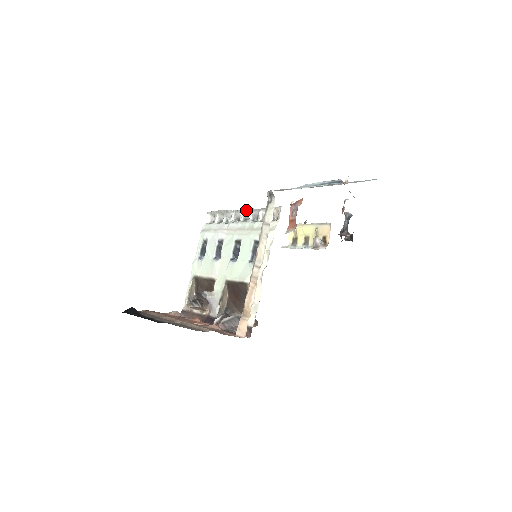
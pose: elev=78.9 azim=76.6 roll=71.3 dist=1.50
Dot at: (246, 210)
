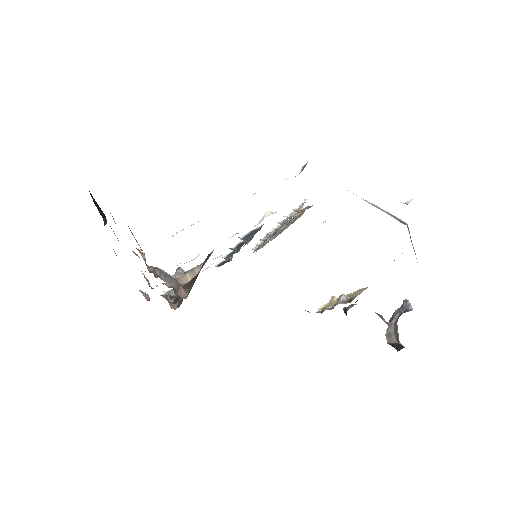
Dot at: occluded
